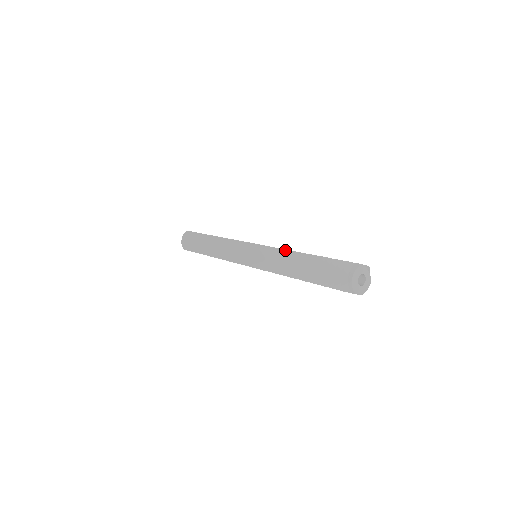
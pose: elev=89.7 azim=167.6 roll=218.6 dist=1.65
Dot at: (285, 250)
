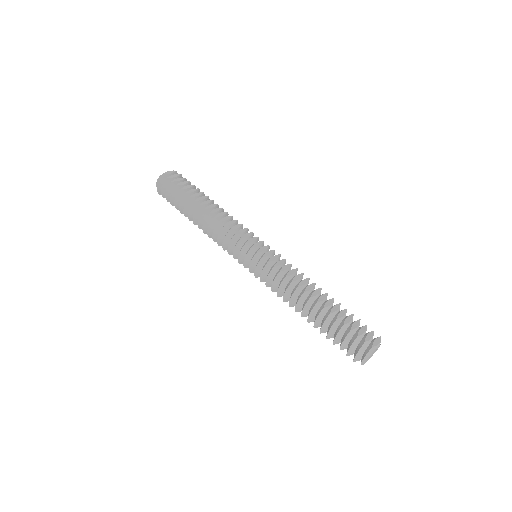
Dot at: (295, 282)
